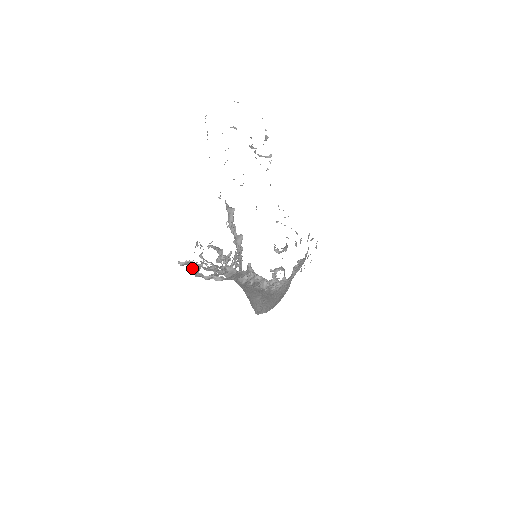
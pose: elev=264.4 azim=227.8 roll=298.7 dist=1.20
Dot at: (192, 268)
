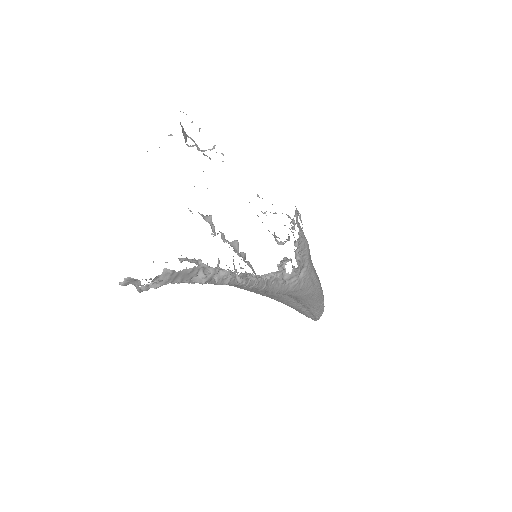
Dot at: (137, 285)
